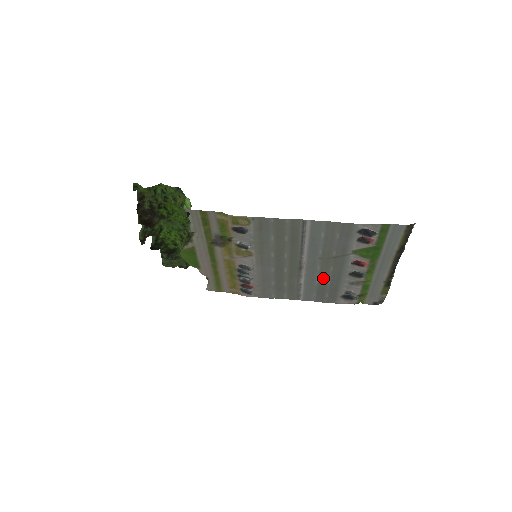
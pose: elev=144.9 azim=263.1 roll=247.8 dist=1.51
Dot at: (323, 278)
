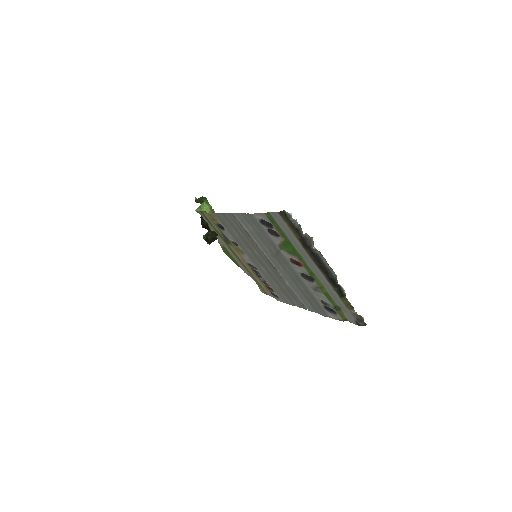
Dot at: (294, 281)
